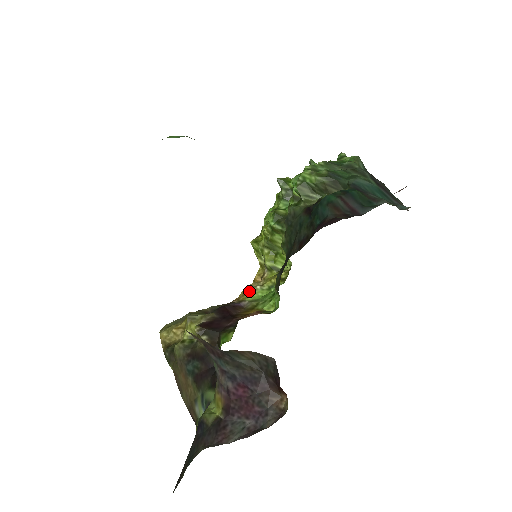
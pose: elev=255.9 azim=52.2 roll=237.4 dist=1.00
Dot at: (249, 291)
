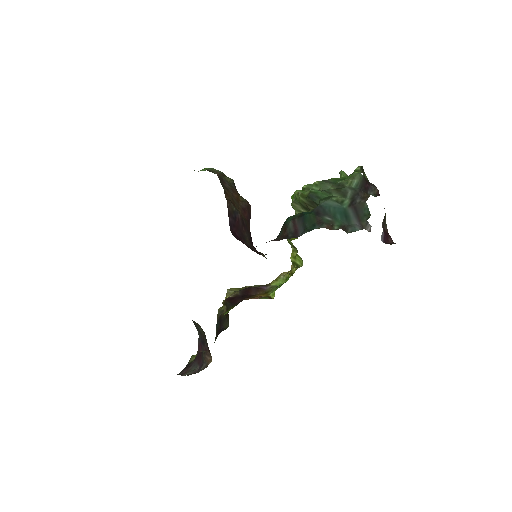
Dot at: (276, 278)
